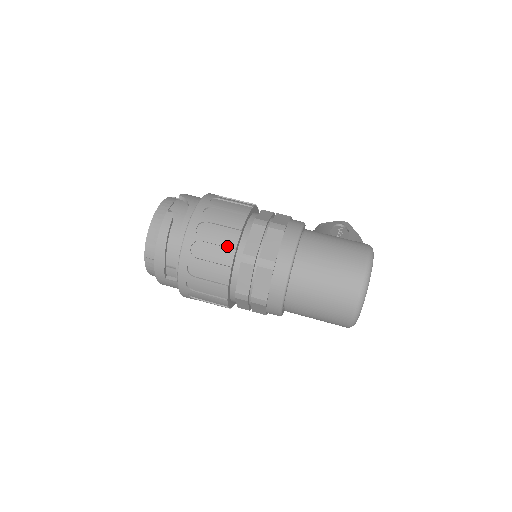
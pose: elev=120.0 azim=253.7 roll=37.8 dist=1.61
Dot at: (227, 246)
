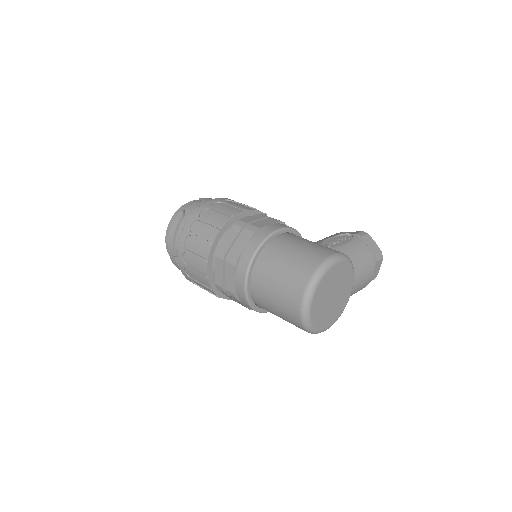
Dot at: (206, 241)
